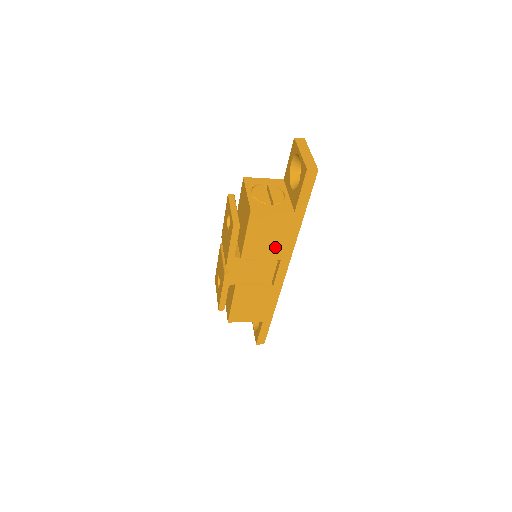
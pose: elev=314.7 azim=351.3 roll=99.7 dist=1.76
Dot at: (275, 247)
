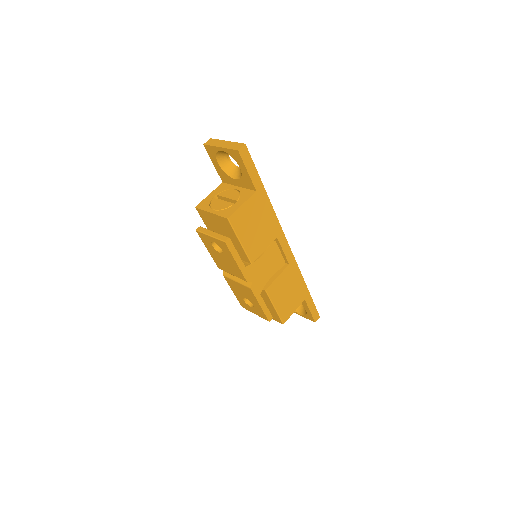
Dot at: (266, 231)
